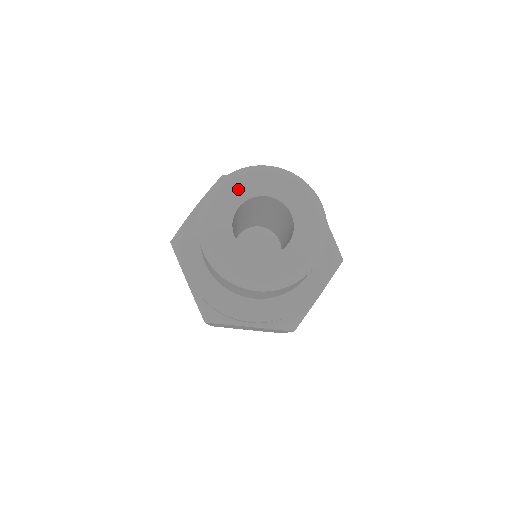
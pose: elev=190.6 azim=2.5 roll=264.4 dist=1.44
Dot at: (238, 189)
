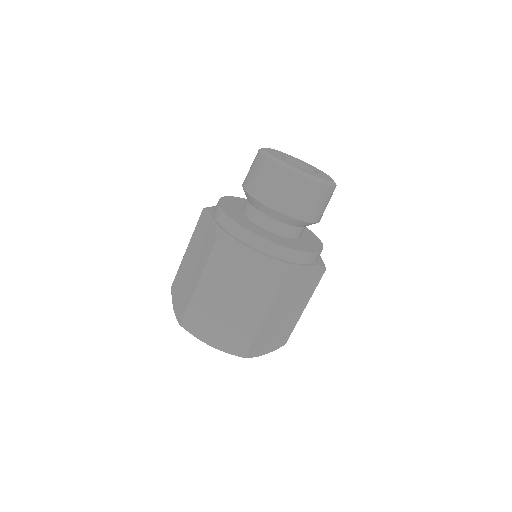
Dot at: (285, 154)
